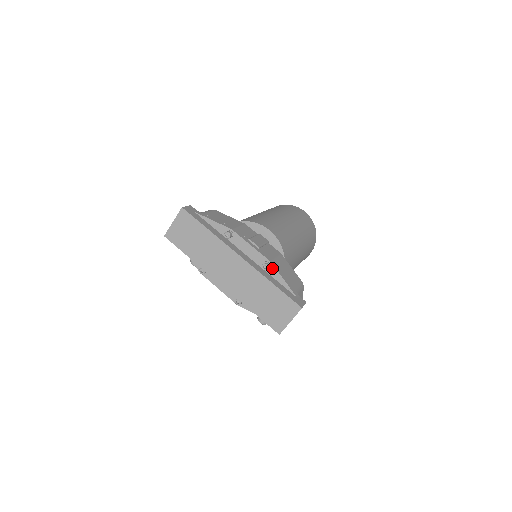
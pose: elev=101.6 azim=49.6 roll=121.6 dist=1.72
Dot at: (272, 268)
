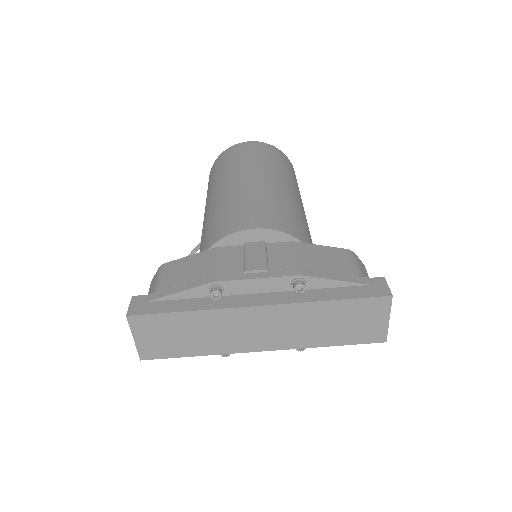
Dot at: (308, 280)
